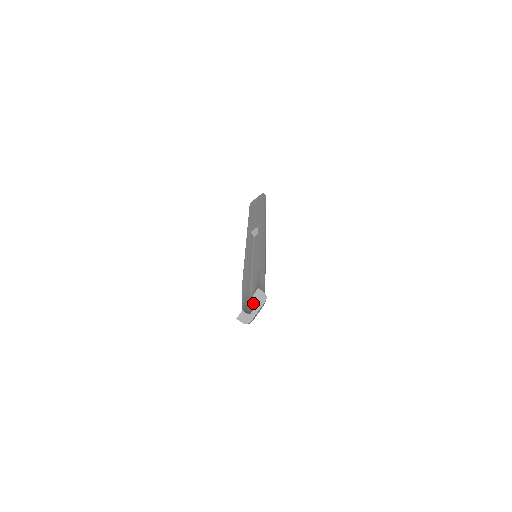
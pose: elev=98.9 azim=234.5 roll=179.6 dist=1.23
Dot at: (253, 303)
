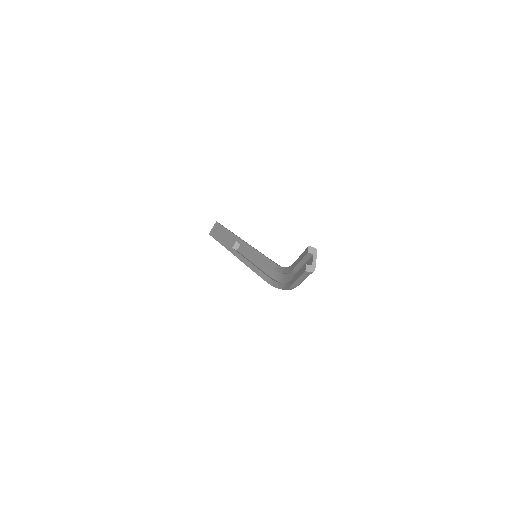
Dot at: (282, 281)
